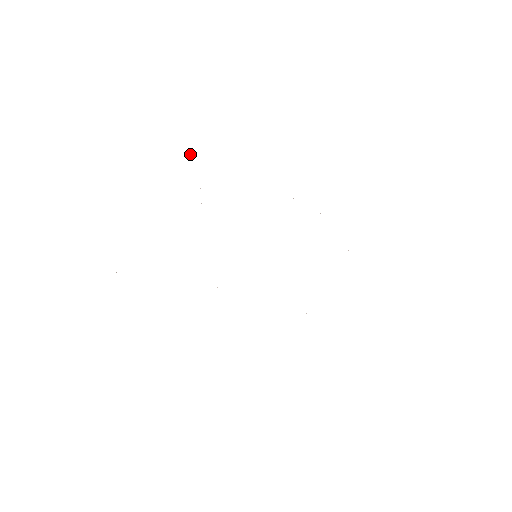
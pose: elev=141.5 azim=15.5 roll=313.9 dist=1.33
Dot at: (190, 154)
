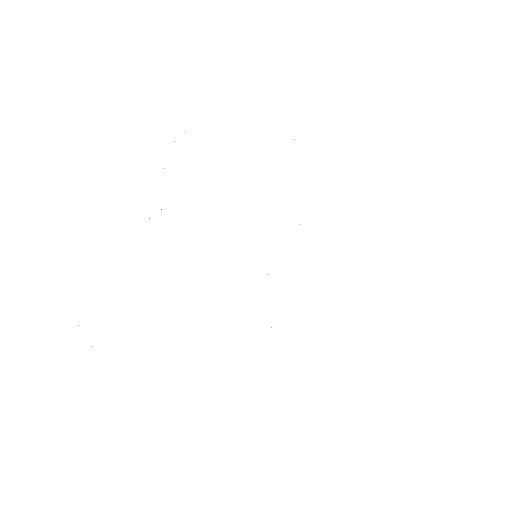
Dot at: occluded
